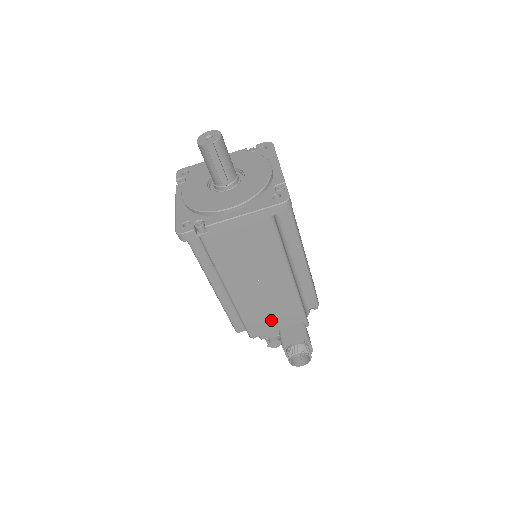
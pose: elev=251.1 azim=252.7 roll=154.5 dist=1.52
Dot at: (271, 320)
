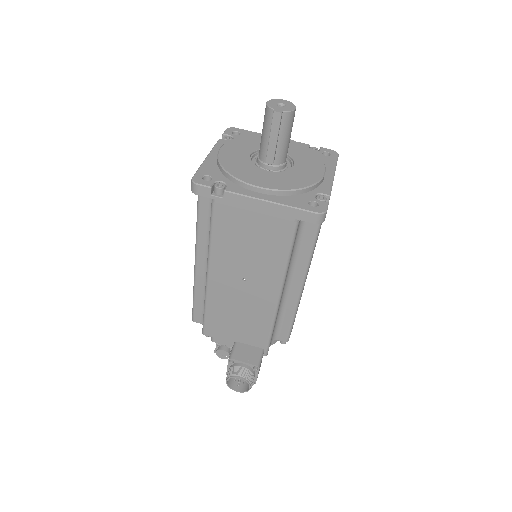
Dot at: (233, 328)
